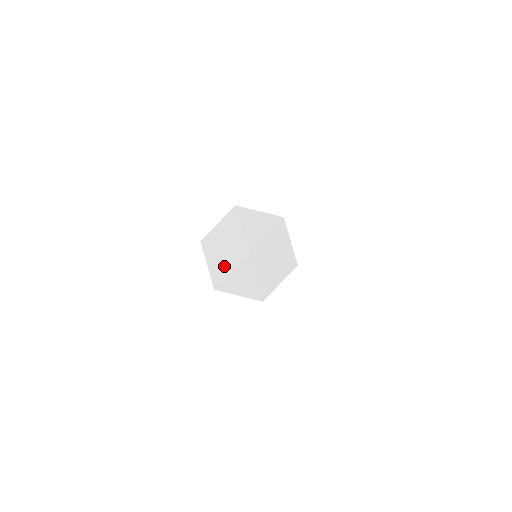
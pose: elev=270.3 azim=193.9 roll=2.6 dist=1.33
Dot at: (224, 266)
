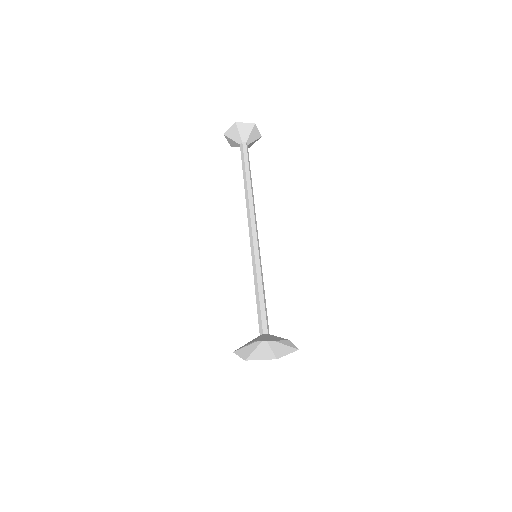
Dot at: occluded
